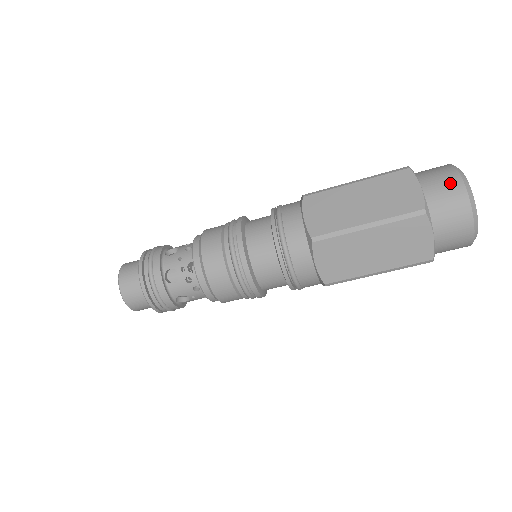
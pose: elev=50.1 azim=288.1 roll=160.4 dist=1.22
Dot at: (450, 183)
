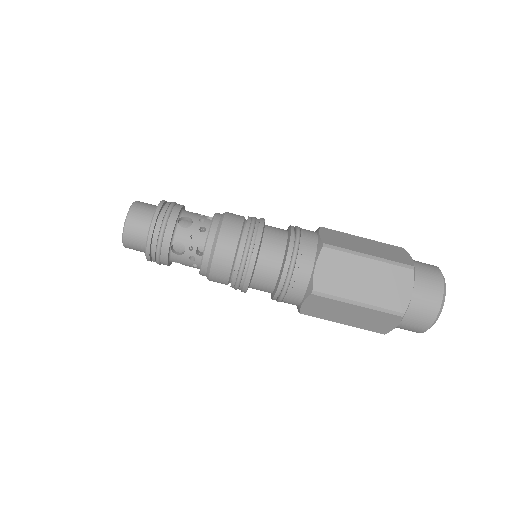
Dot at: (433, 299)
